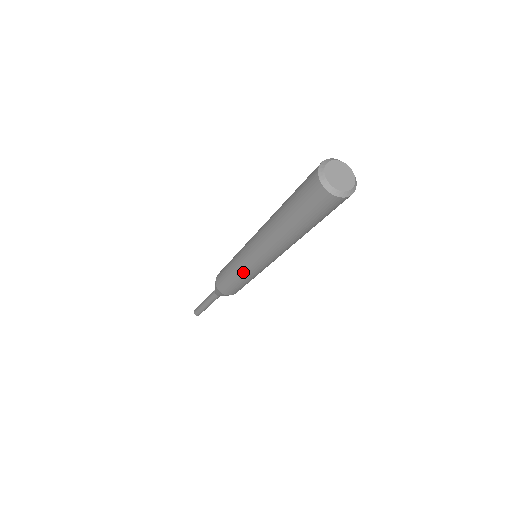
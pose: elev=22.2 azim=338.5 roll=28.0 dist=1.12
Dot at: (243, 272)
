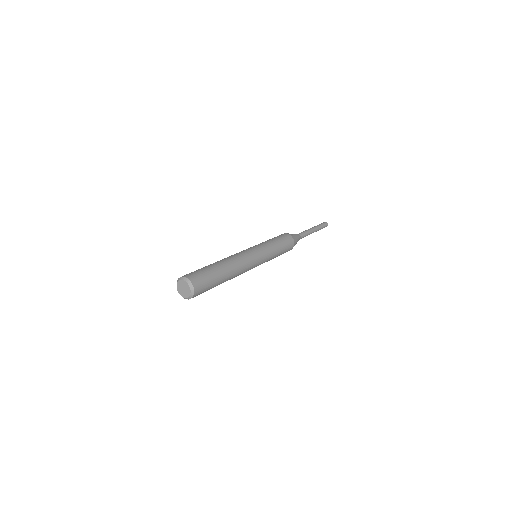
Dot at: occluded
